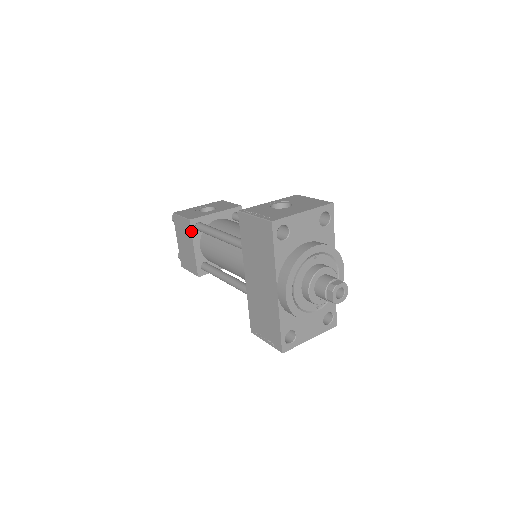
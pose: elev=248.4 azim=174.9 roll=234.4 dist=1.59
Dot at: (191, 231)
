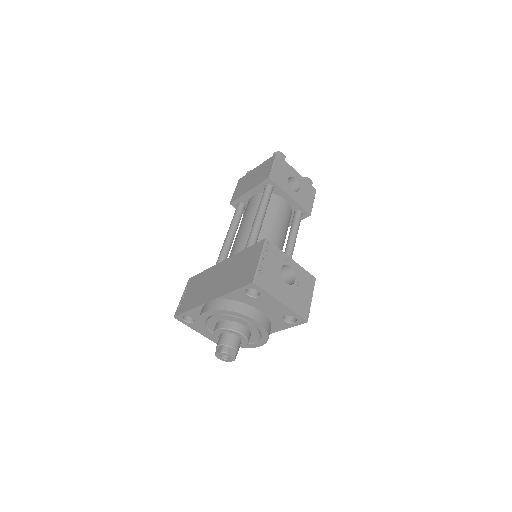
Dot at: (261, 183)
